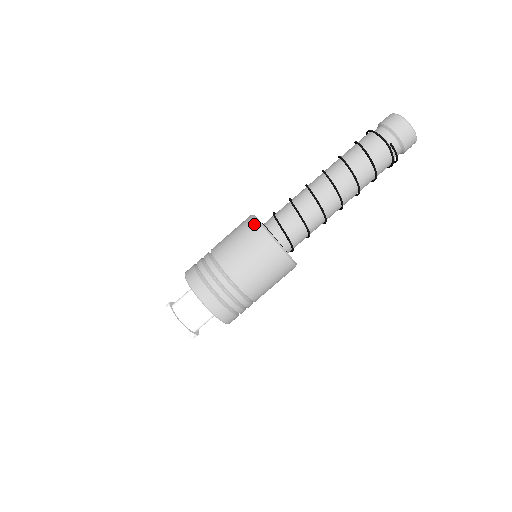
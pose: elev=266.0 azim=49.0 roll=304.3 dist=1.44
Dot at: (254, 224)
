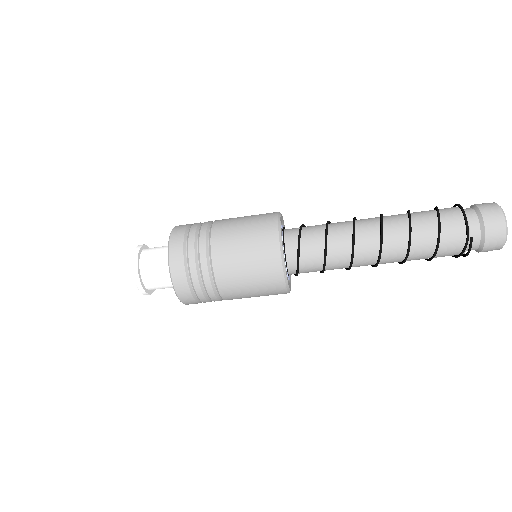
Dot at: (273, 229)
